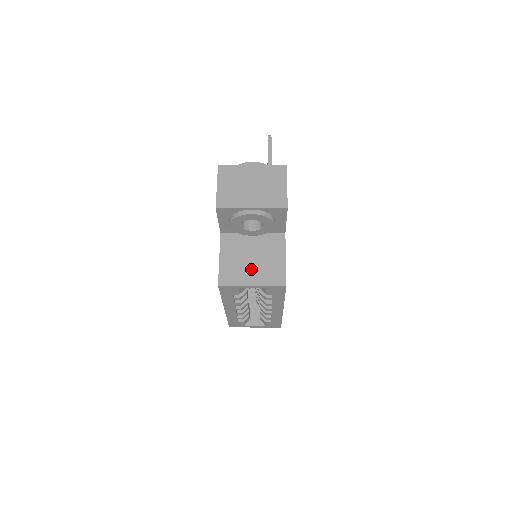
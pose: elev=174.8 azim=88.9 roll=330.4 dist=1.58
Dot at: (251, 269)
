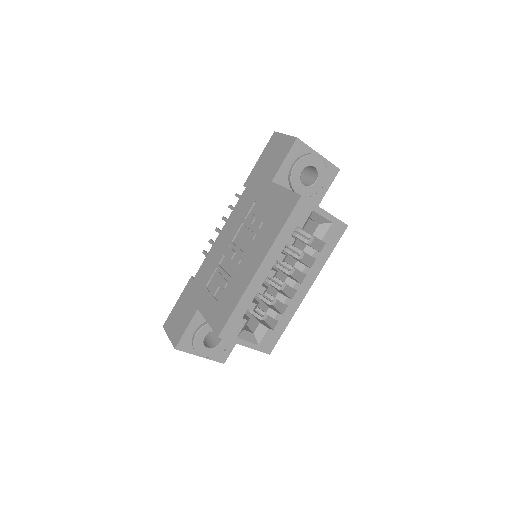
Dot at: occluded
